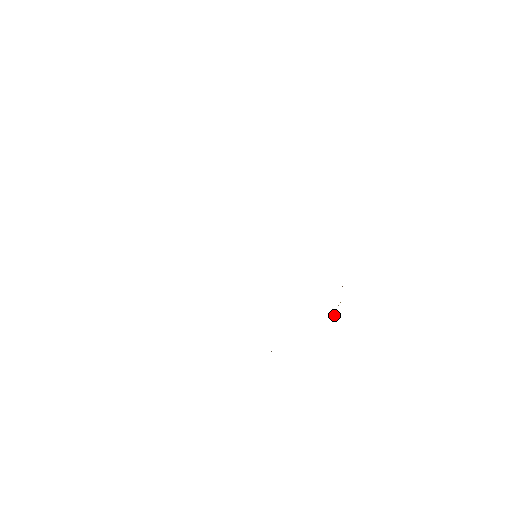
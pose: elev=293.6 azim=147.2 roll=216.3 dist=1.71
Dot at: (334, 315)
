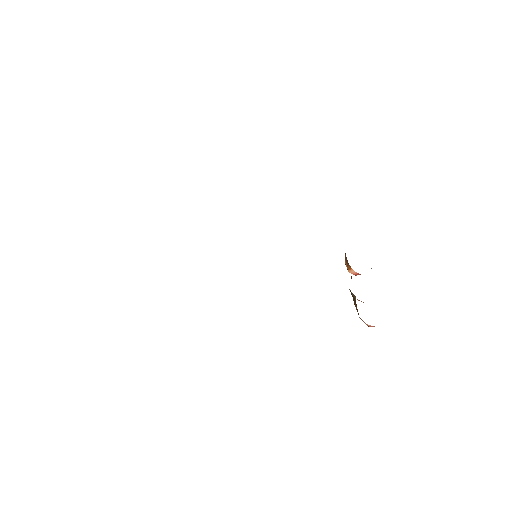
Dot at: occluded
